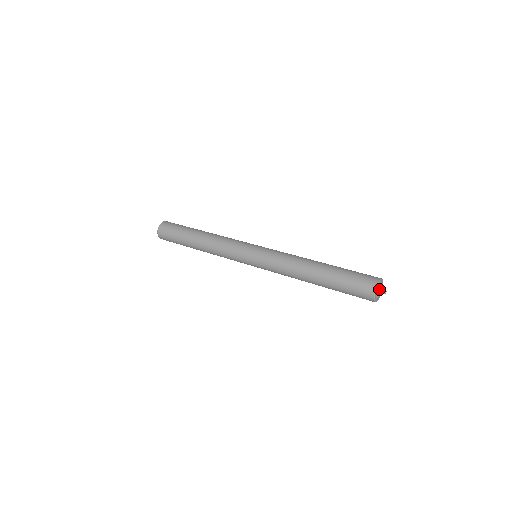
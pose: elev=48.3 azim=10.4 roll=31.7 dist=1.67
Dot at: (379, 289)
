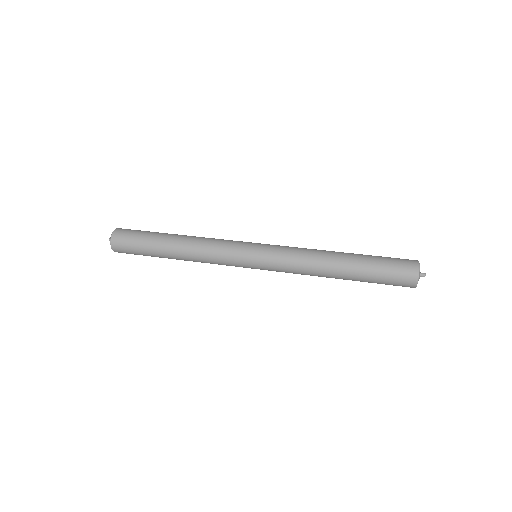
Dot at: (419, 273)
